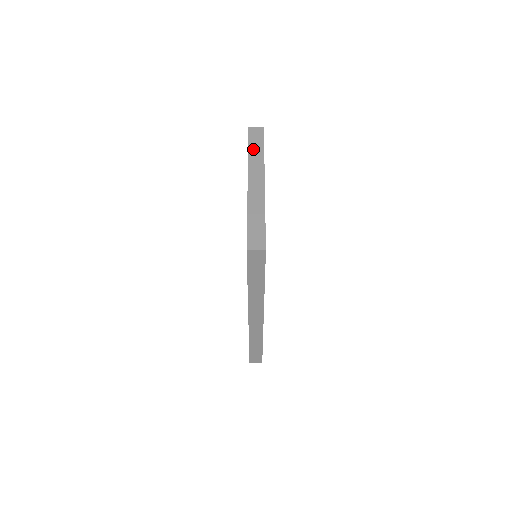
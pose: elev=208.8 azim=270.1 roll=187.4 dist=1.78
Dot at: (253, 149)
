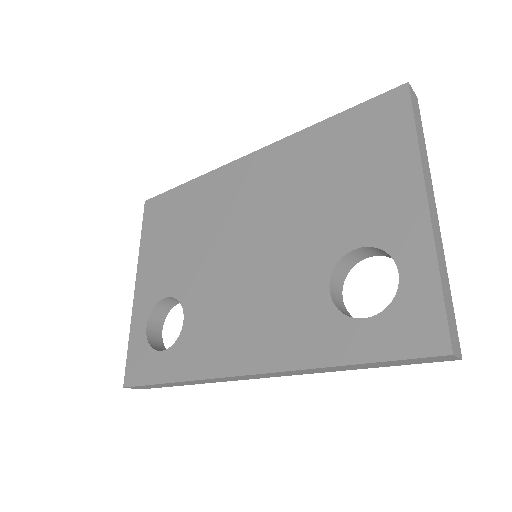
Dot at: (420, 134)
